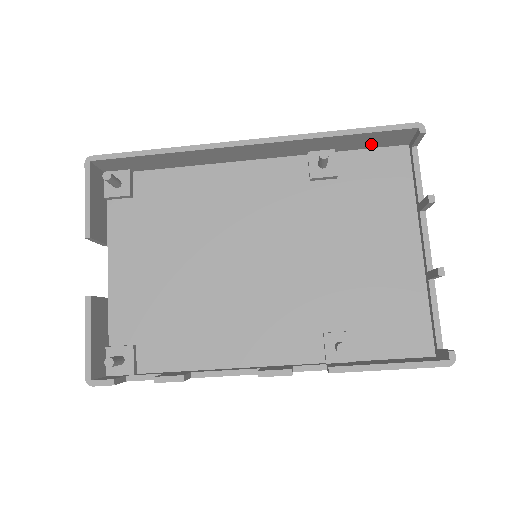
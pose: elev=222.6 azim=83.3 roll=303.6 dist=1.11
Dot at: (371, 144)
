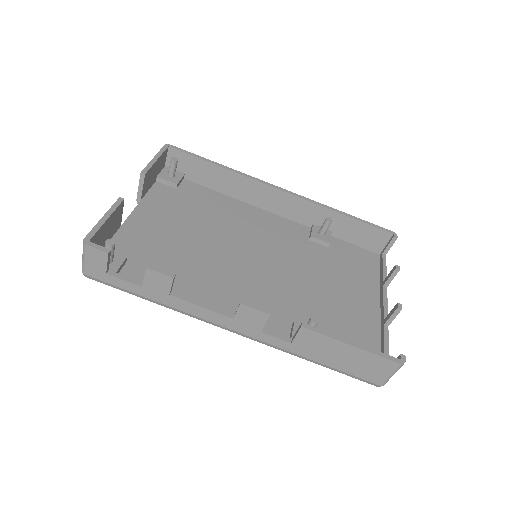
Dot at: (357, 239)
